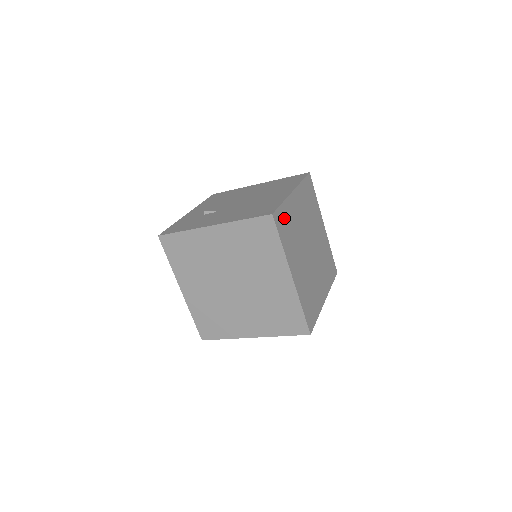
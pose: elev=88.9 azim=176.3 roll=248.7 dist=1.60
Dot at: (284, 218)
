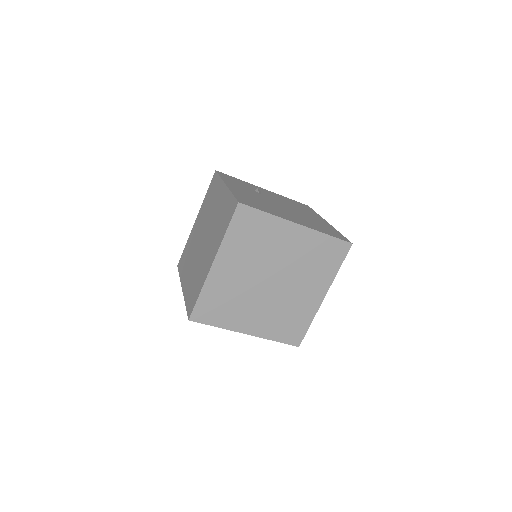
Dot at: (255, 223)
